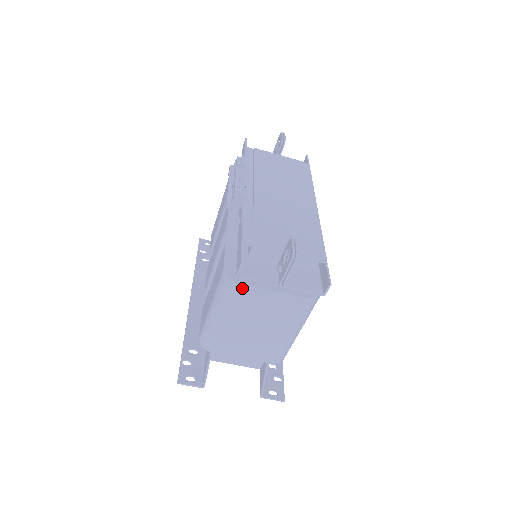
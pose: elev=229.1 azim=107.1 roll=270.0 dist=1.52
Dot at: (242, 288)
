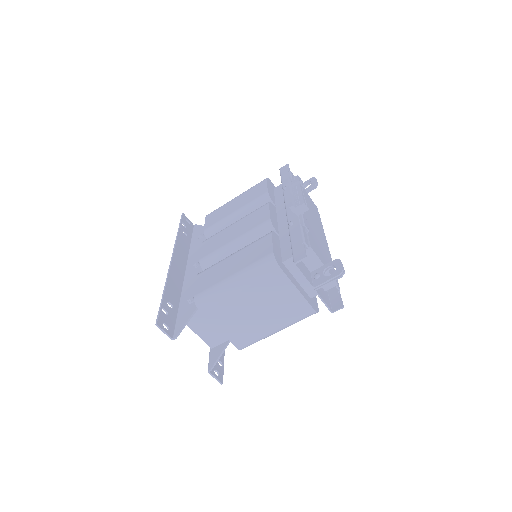
Dot at: (279, 275)
